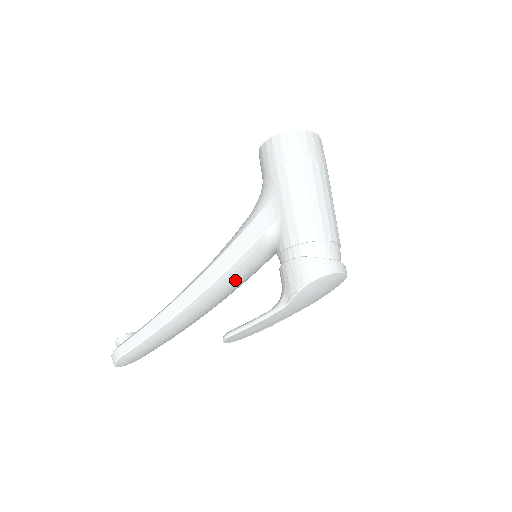
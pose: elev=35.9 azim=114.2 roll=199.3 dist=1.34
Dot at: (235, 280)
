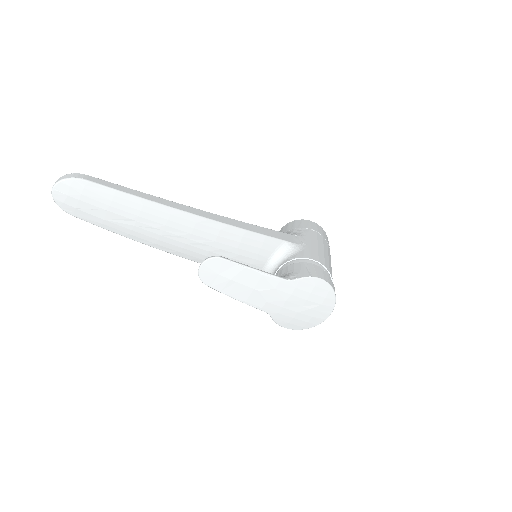
Dot at: (235, 248)
